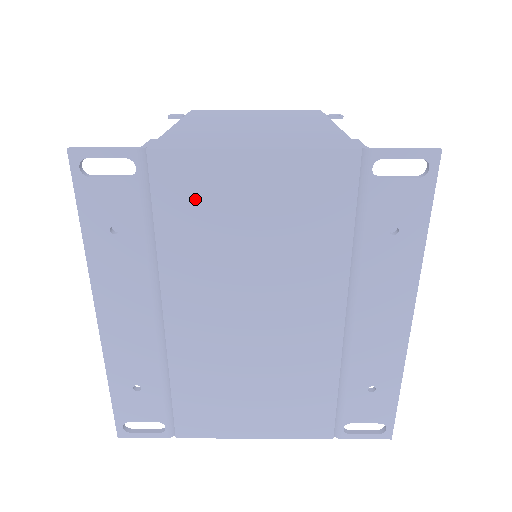
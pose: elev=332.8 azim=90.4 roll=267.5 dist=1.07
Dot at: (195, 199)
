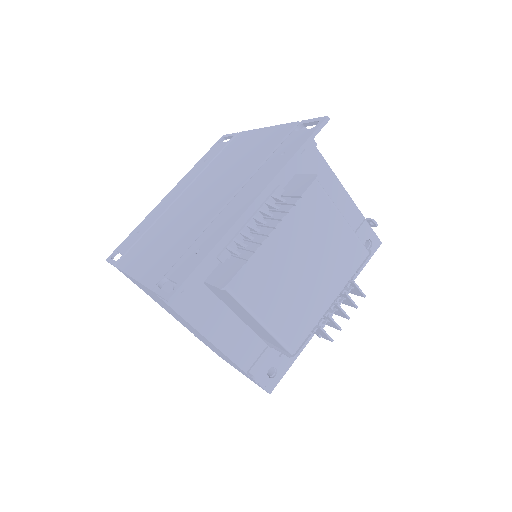
Dot at: (235, 147)
